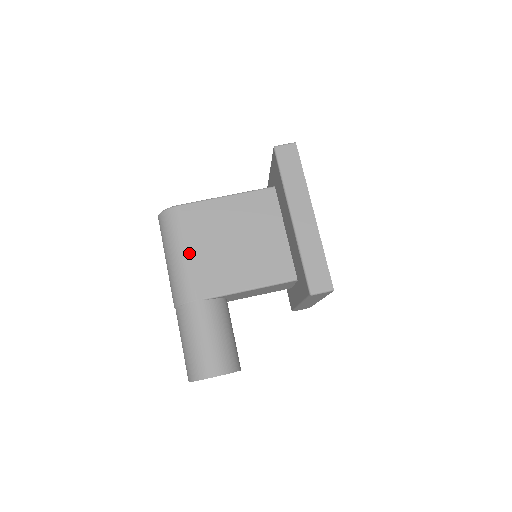
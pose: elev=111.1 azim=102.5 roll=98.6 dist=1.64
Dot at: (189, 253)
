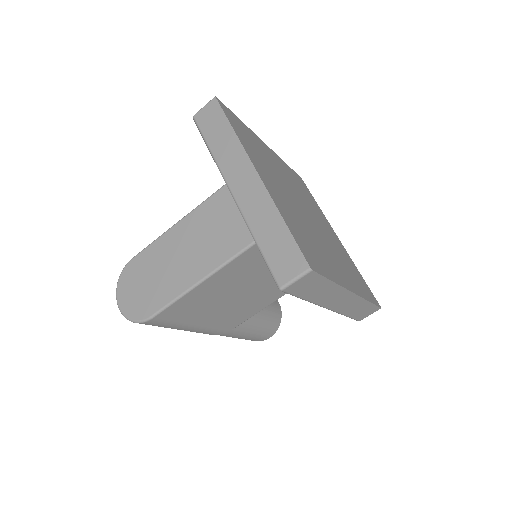
Dot at: (197, 326)
